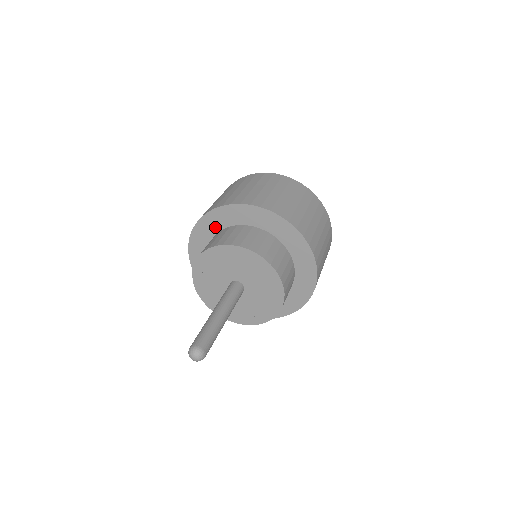
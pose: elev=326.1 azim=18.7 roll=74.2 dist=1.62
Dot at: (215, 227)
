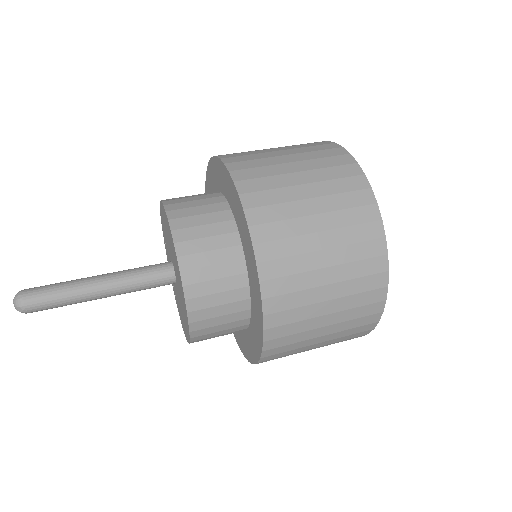
Dot at: occluded
